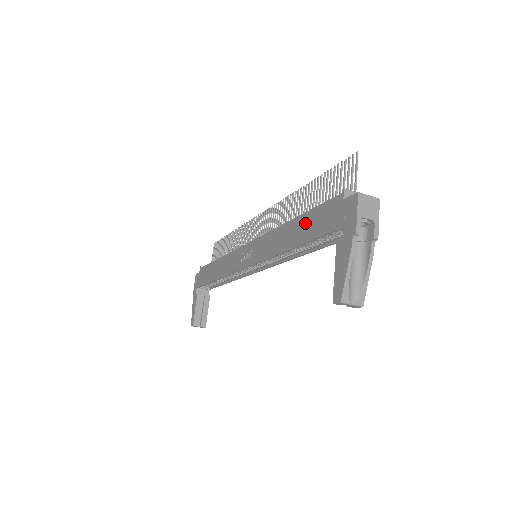
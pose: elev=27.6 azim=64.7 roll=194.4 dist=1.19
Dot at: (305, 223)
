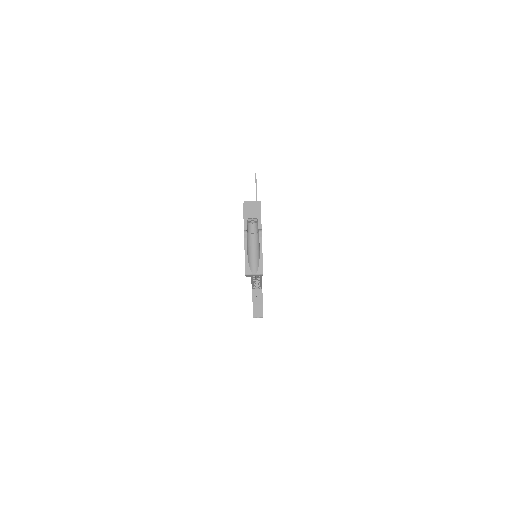
Dot at: occluded
